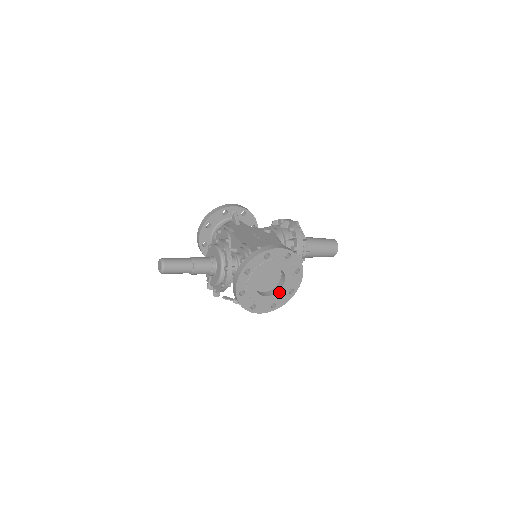
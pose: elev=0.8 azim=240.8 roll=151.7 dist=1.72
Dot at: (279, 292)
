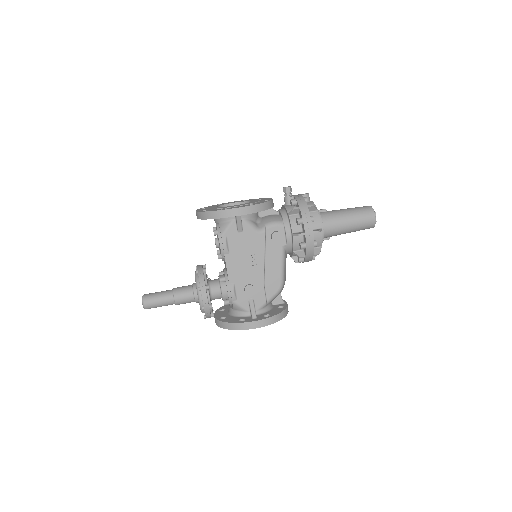
Dot at: occluded
